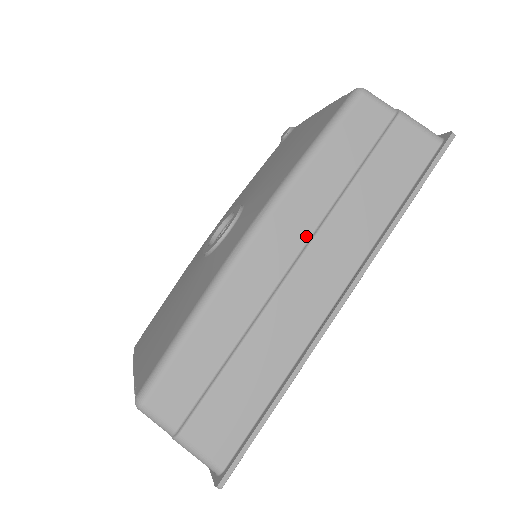
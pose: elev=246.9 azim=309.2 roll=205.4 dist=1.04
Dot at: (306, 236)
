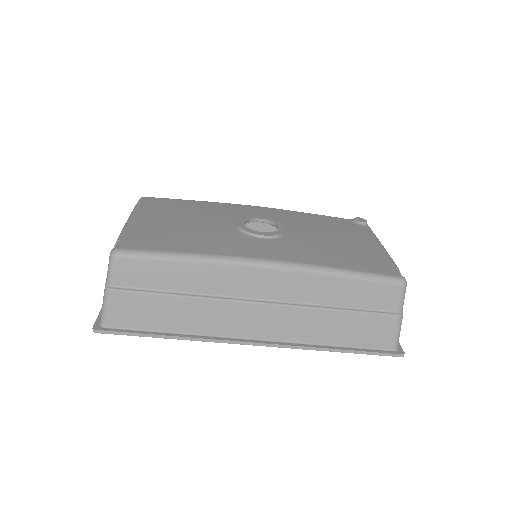
Dot at: (284, 299)
